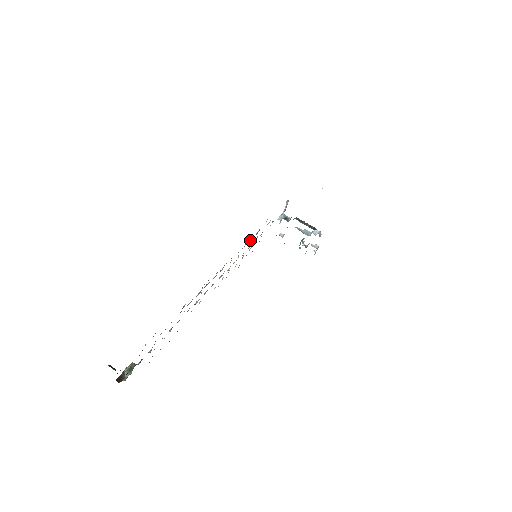
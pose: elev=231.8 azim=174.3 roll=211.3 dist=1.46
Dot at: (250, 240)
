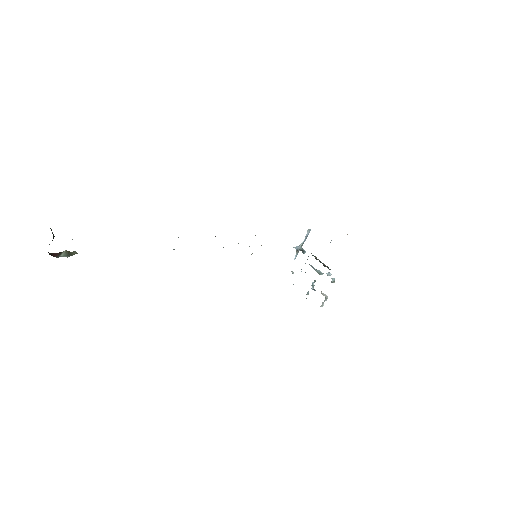
Dot at: (255, 235)
